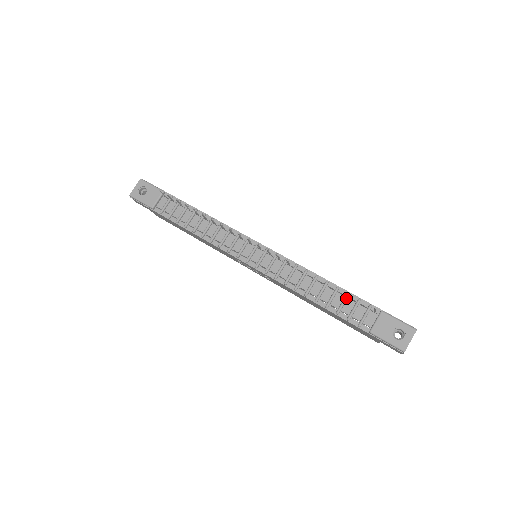
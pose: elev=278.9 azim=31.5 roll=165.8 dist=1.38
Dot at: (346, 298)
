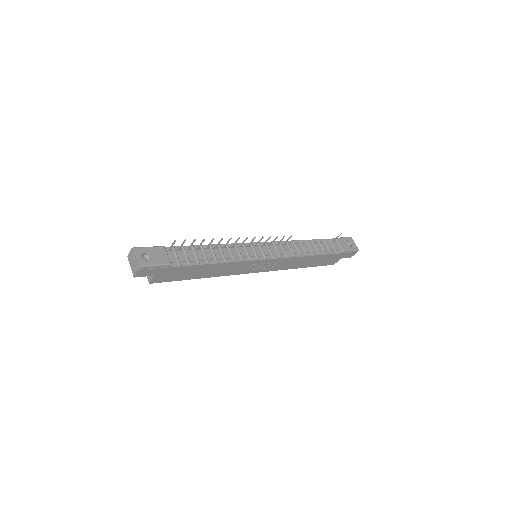
Dot at: (320, 242)
